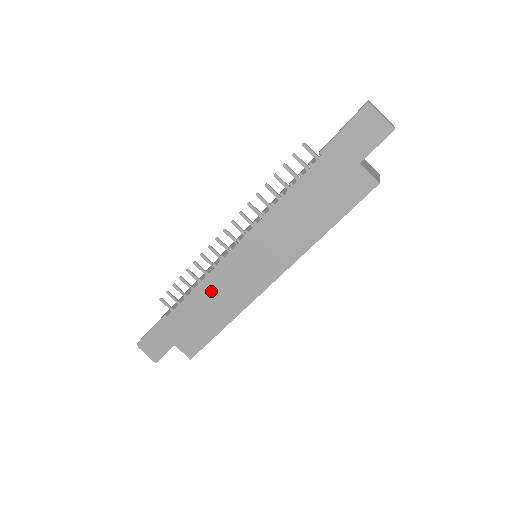
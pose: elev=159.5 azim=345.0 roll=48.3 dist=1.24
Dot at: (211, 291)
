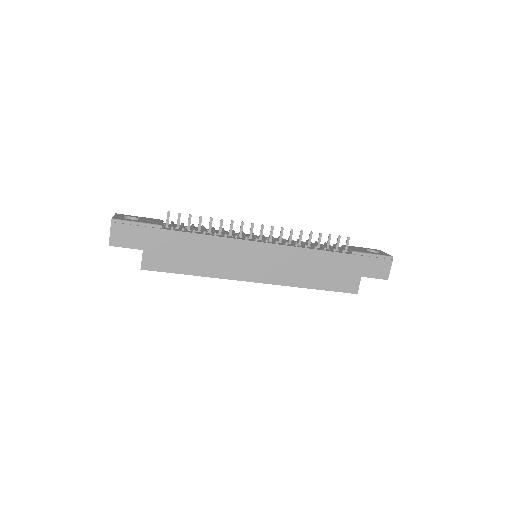
Dot at: (216, 248)
